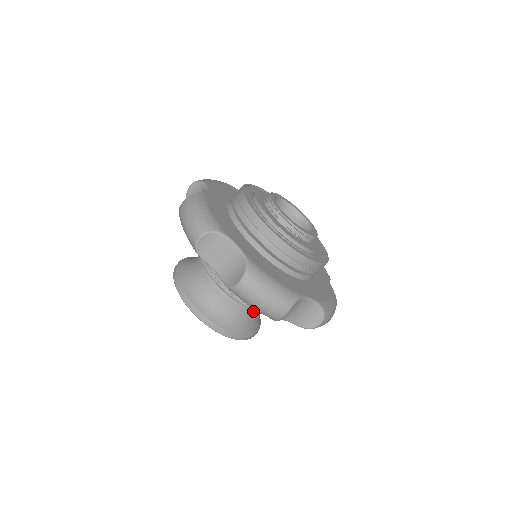
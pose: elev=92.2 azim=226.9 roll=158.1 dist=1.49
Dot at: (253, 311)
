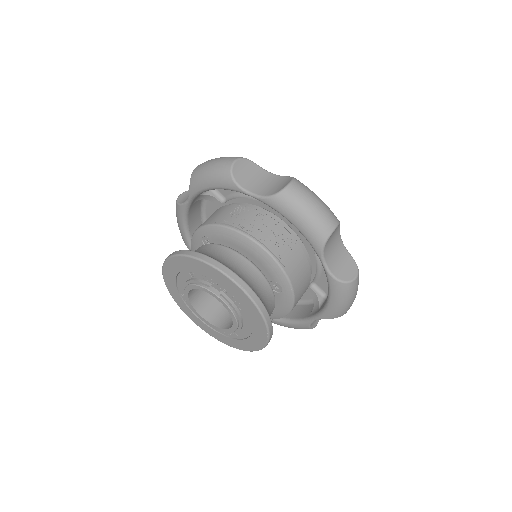
Dot at: (272, 291)
